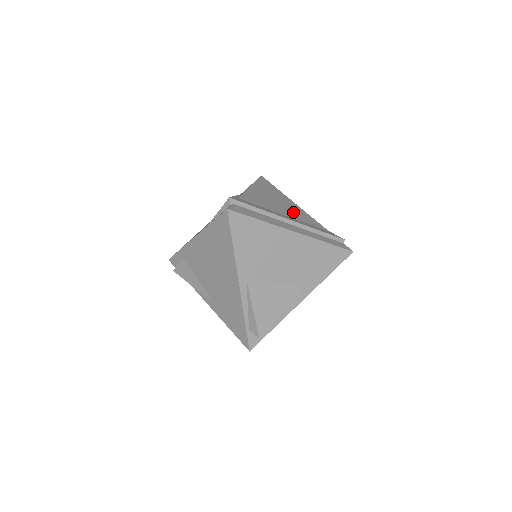
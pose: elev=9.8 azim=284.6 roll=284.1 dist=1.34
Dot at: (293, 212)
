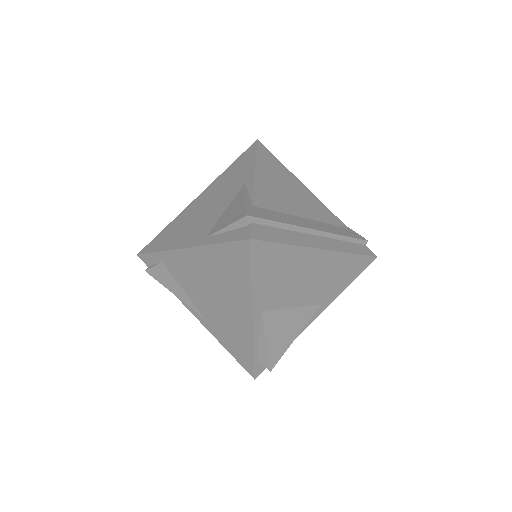
Dot at: (309, 206)
